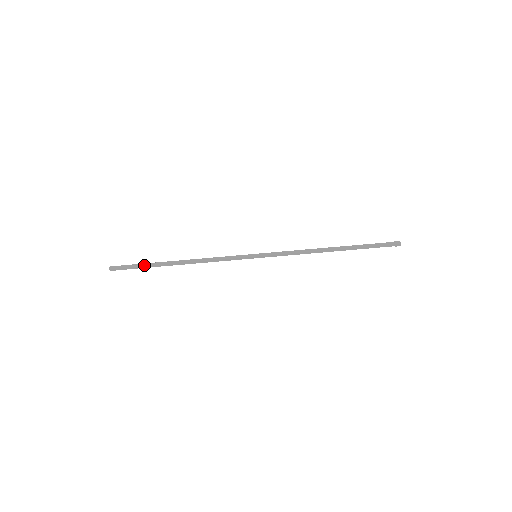
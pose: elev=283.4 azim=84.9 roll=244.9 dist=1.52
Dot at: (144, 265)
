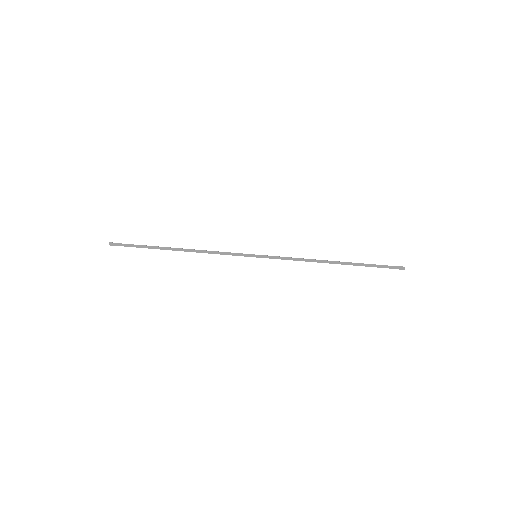
Dot at: (144, 245)
